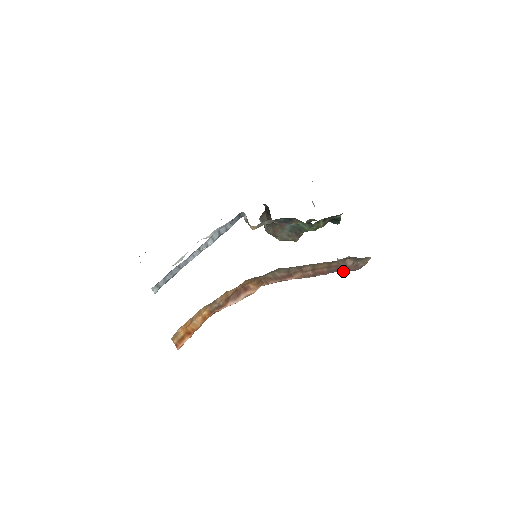
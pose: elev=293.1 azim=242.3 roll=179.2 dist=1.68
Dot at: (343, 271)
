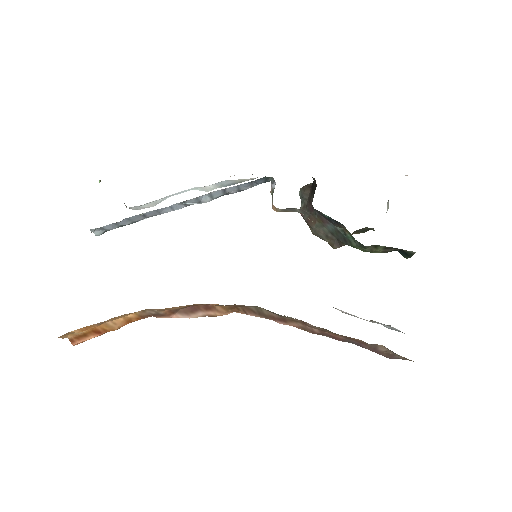
Dot at: occluded
